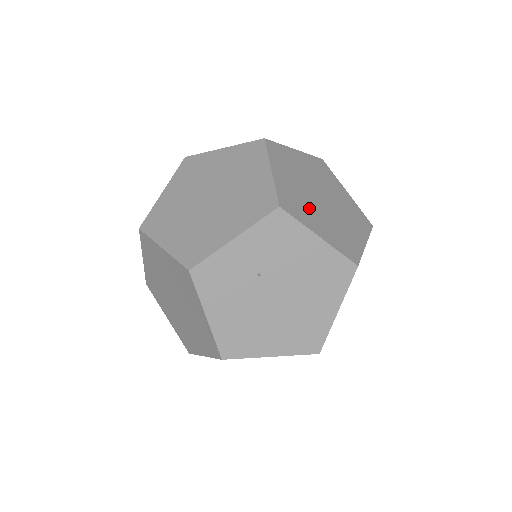
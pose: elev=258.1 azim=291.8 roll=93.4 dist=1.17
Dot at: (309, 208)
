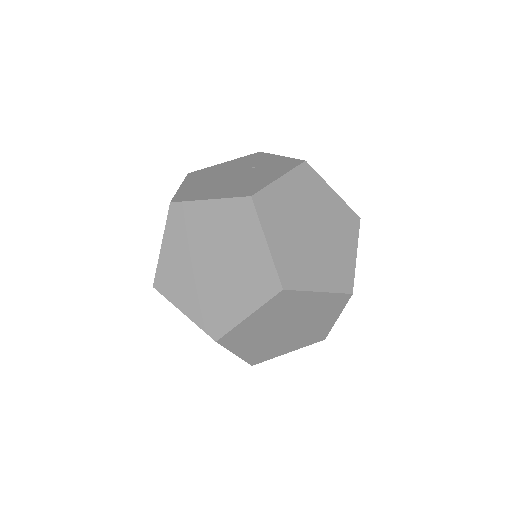
Dot at: (276, 346)
